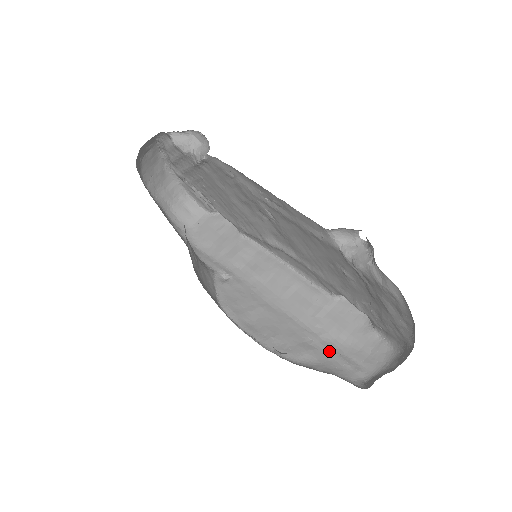
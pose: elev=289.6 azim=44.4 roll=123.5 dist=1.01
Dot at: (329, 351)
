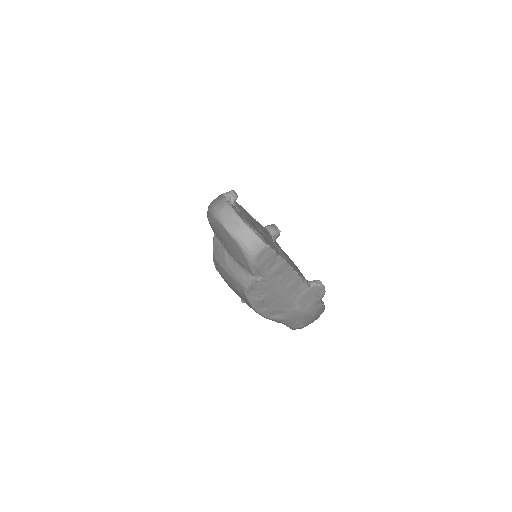
Dot at: (293, 315)
